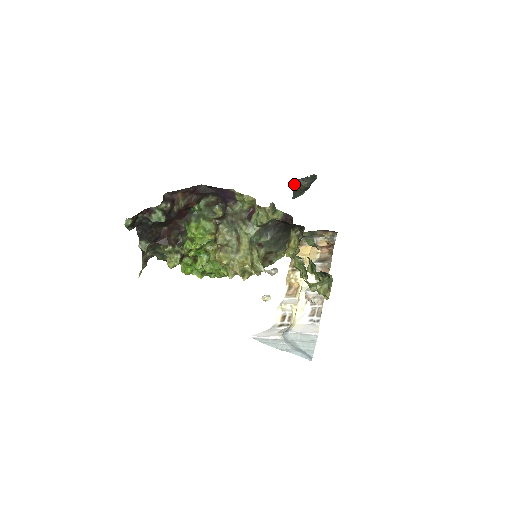
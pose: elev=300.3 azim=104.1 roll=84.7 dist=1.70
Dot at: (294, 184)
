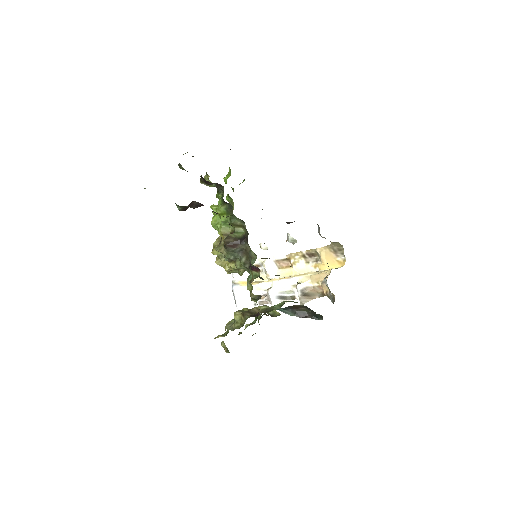
Dot at: occluded
